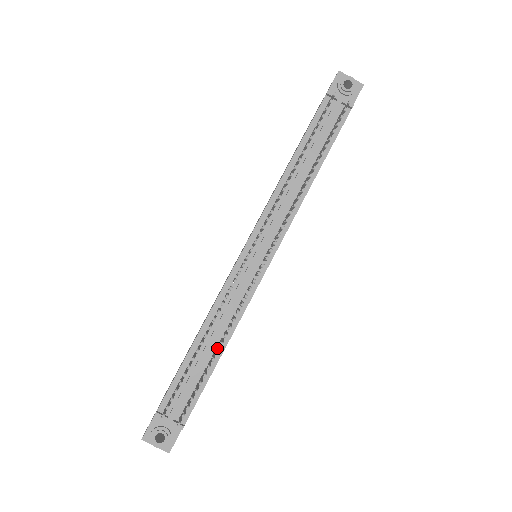
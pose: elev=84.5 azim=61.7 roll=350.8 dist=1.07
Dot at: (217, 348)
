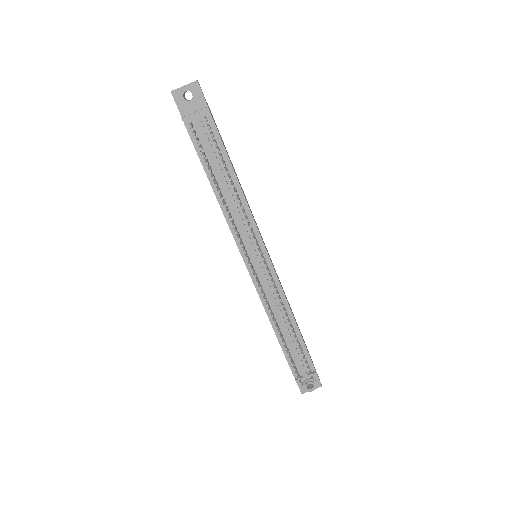
Dot at: (292, 331)
